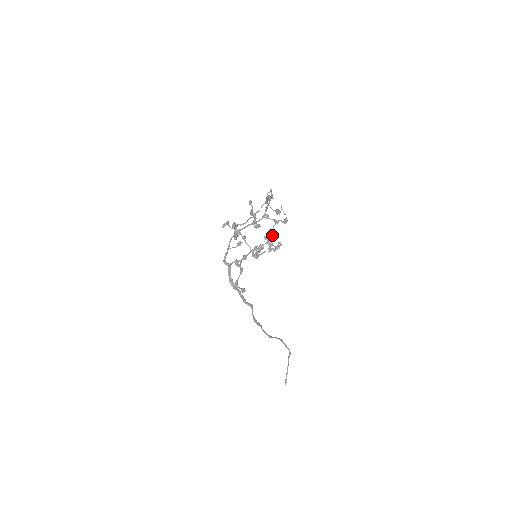
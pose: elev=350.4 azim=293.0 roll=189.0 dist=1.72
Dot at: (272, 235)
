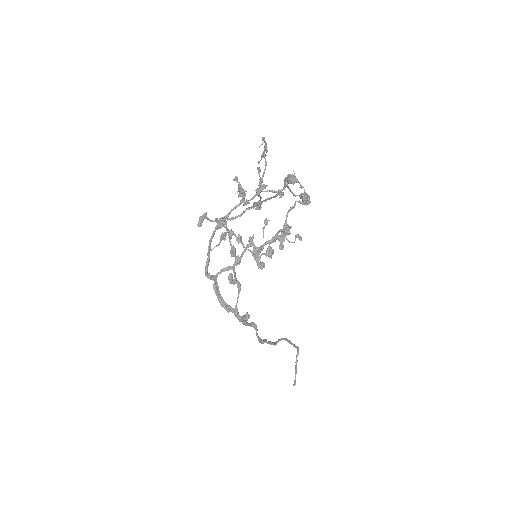
Dot at: (286, 228)
